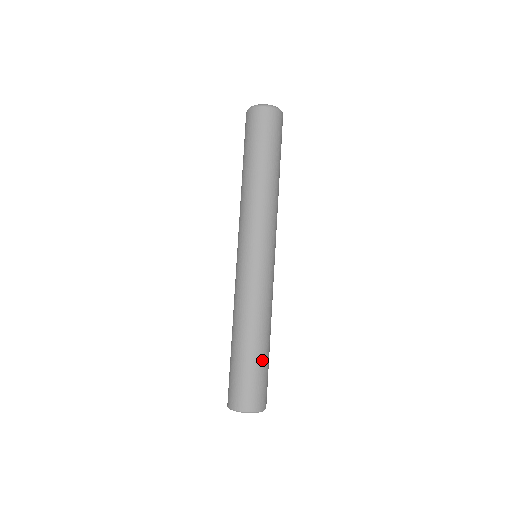
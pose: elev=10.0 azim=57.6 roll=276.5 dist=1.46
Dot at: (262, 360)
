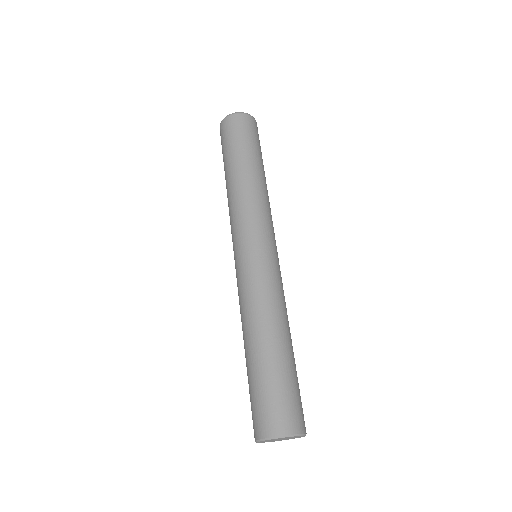
Dot at: (280, 366)
